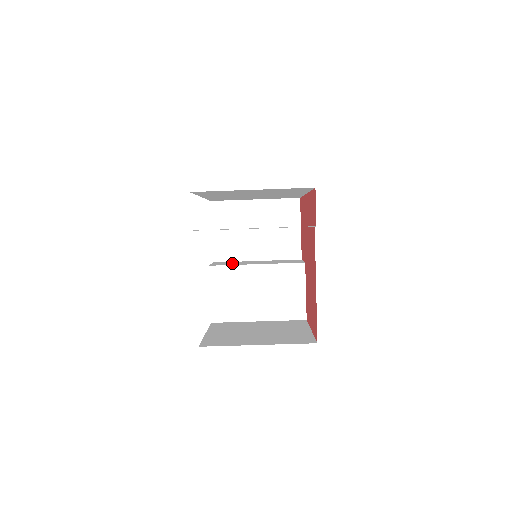
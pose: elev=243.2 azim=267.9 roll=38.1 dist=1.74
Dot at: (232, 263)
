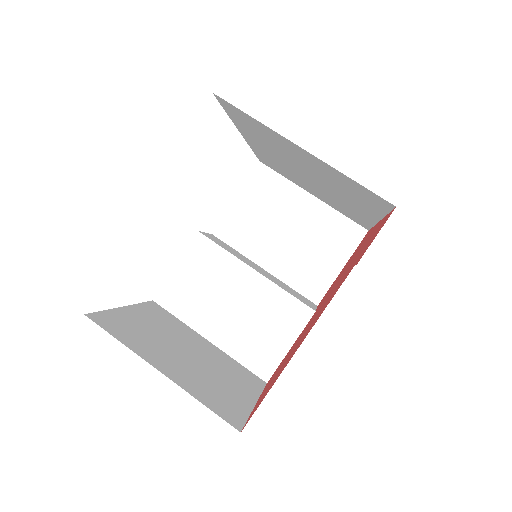
Dot at: (230, 249)
